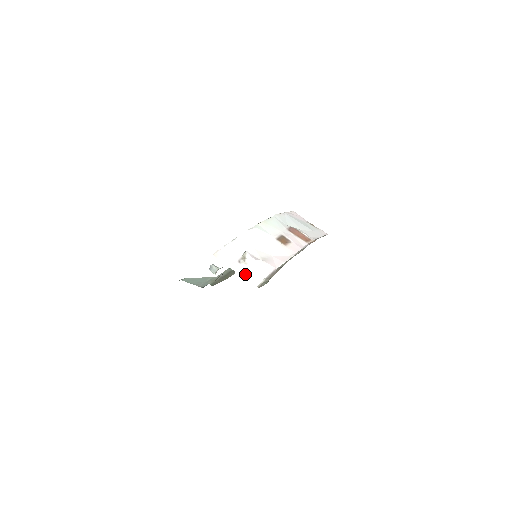
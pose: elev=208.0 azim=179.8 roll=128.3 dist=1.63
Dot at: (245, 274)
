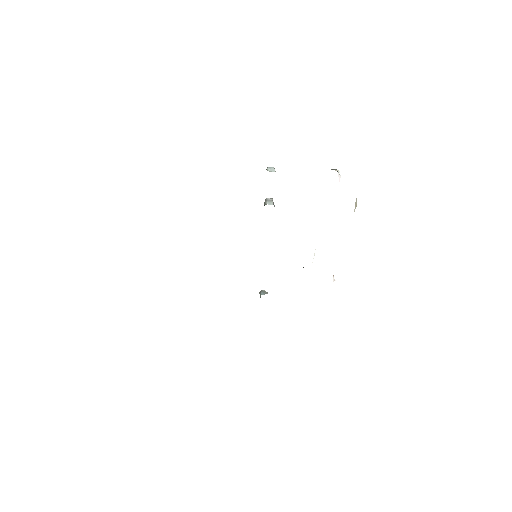
Dot at: occluded
